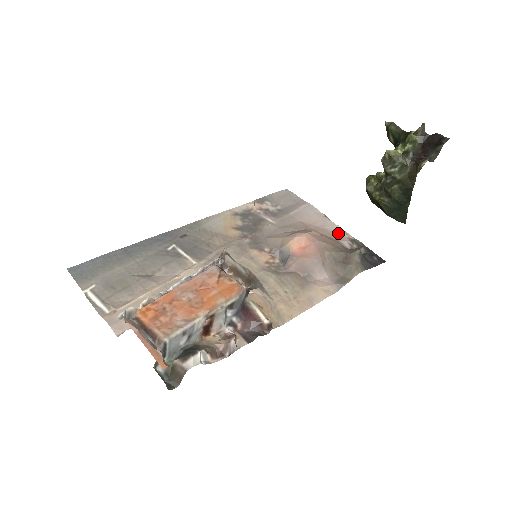
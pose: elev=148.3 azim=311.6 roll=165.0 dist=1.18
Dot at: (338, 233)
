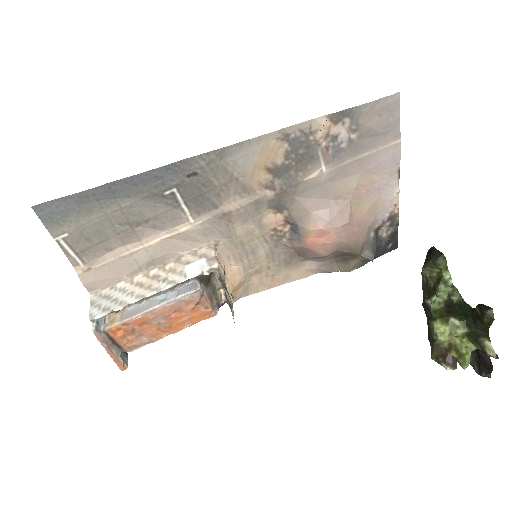
Dot at: (387, 203)
